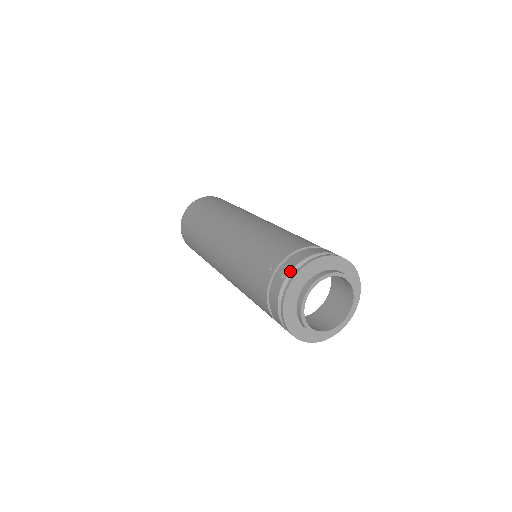
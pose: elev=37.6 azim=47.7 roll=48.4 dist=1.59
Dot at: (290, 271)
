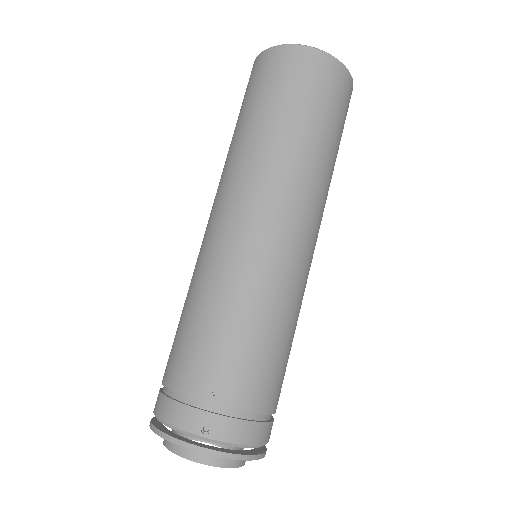
Dot at: (216, 440)
